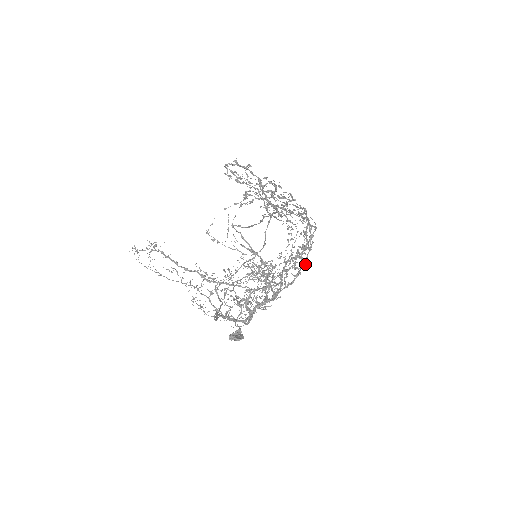
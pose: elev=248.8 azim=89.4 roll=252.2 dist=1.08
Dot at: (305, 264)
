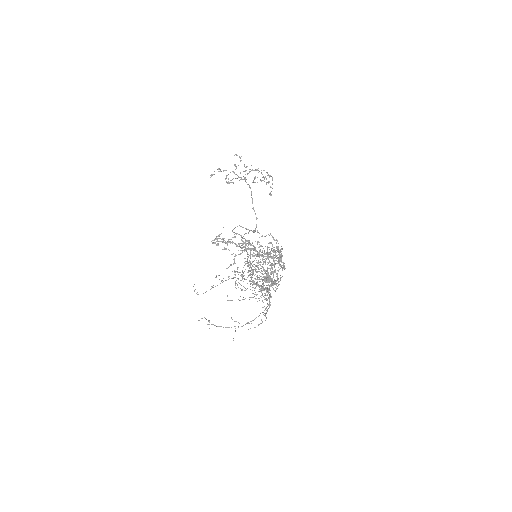
Dot at: occluded
